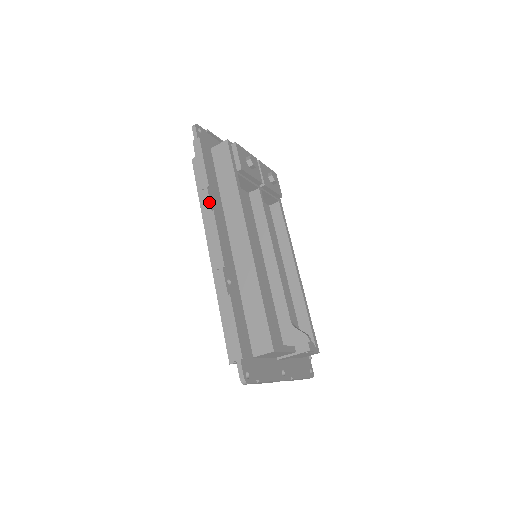
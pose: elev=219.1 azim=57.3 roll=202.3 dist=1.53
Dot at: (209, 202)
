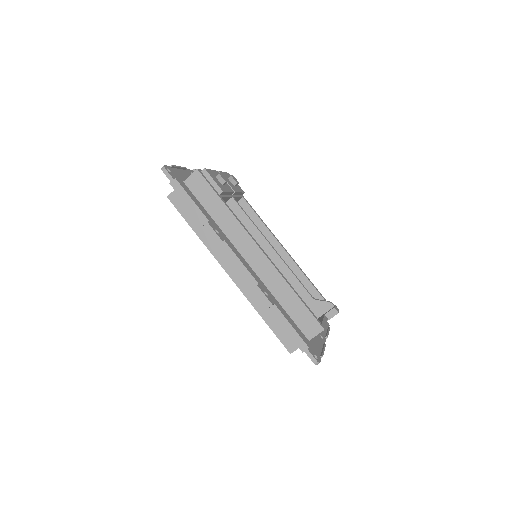
Dot at: (216, 235)
